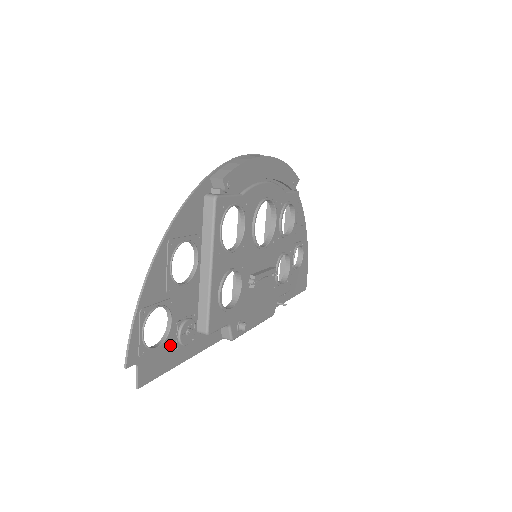
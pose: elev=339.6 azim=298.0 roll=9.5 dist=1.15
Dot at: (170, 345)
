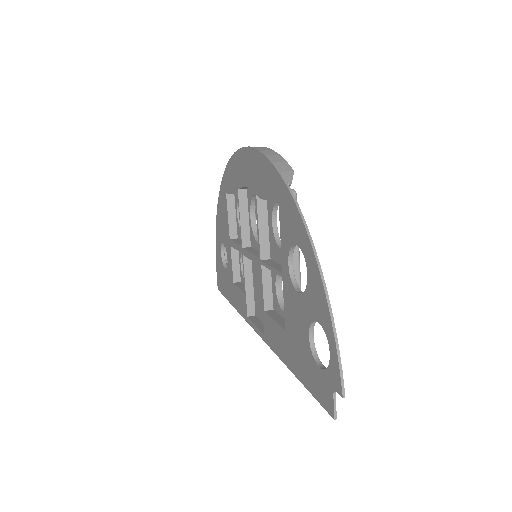
Dot at: (311, 364)
